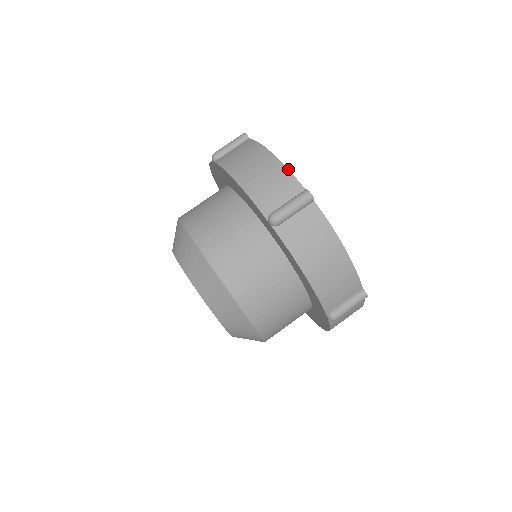
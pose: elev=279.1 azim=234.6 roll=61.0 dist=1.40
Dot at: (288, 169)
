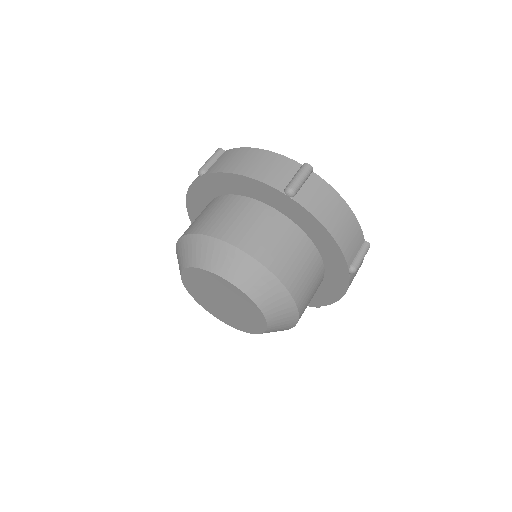
Dot at: occluded
